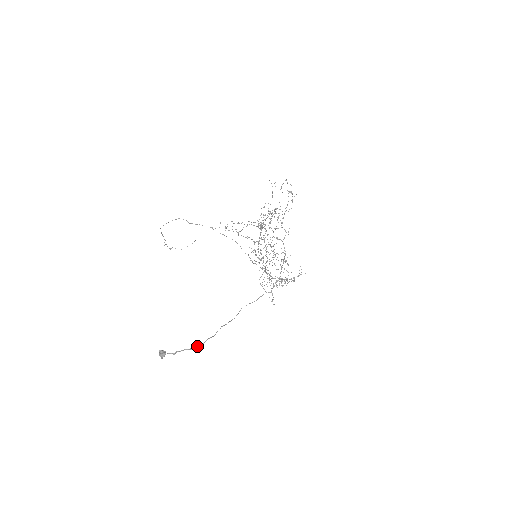
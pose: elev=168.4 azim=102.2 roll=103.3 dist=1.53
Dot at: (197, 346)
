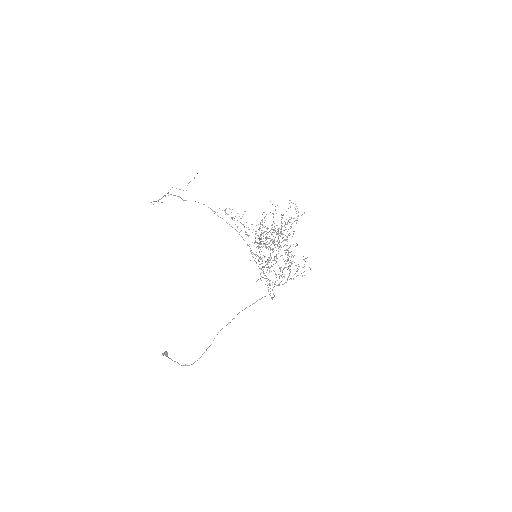
Dot at: (194, 362)
